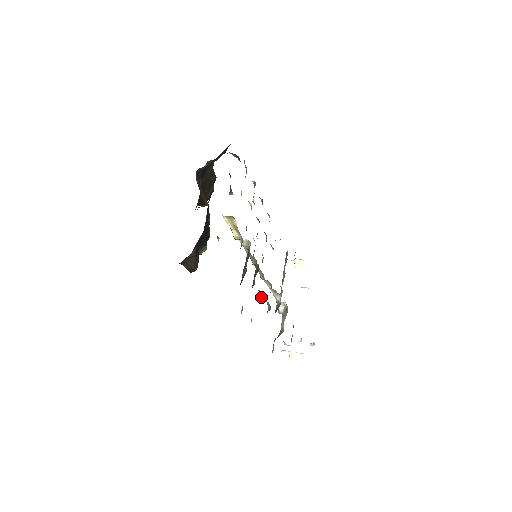
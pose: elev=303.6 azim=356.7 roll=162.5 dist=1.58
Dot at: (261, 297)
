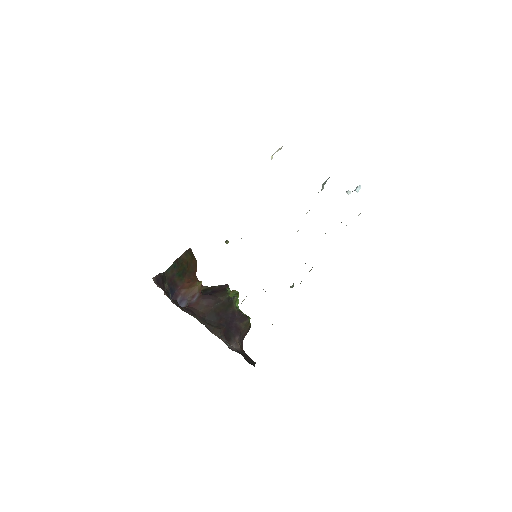
Dot at: occluded
